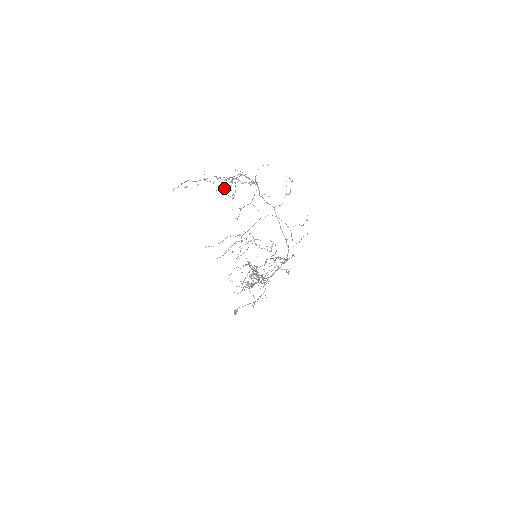
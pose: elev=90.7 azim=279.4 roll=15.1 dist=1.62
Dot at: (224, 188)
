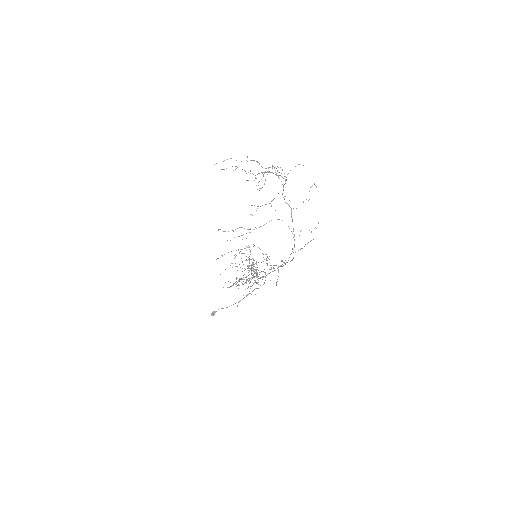
Dot at: (254, 180)
